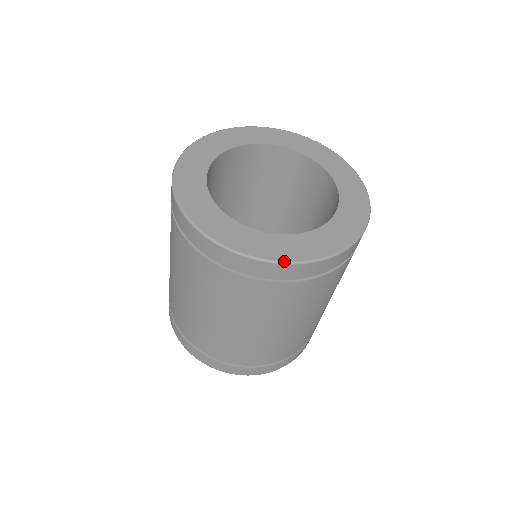
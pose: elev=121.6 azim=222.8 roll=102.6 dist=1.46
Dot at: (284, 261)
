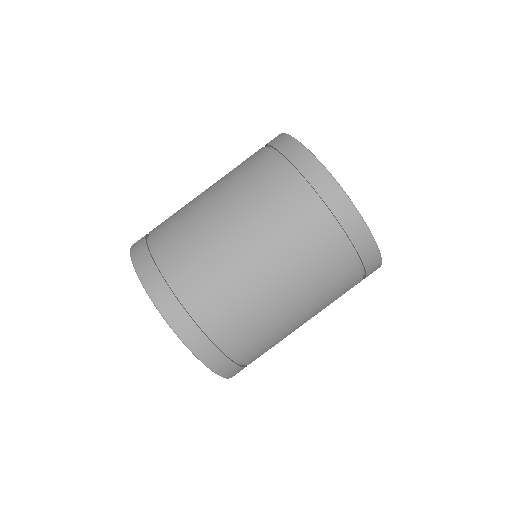
Dot at: (330, 173)
